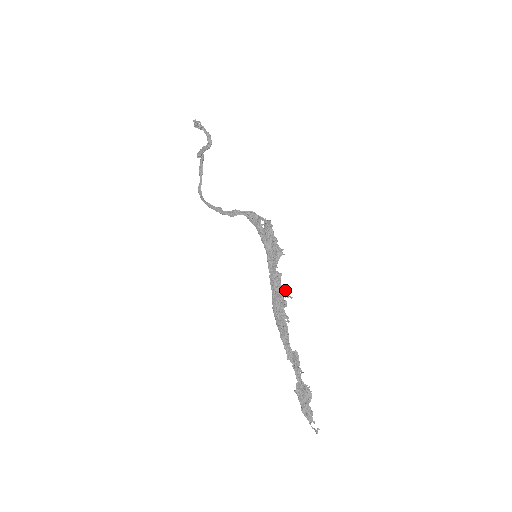
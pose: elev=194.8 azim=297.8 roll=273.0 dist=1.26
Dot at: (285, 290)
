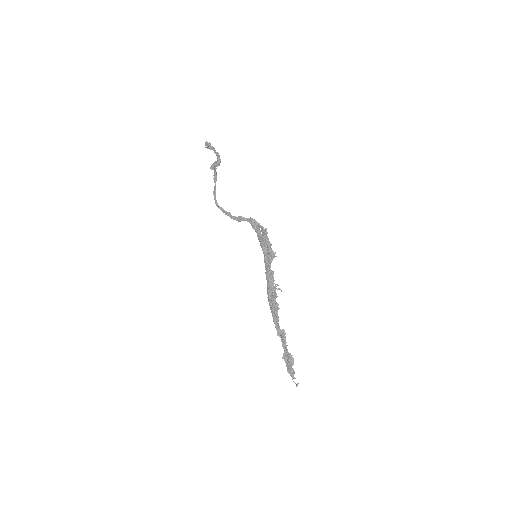
Dot at: (277, 284)
